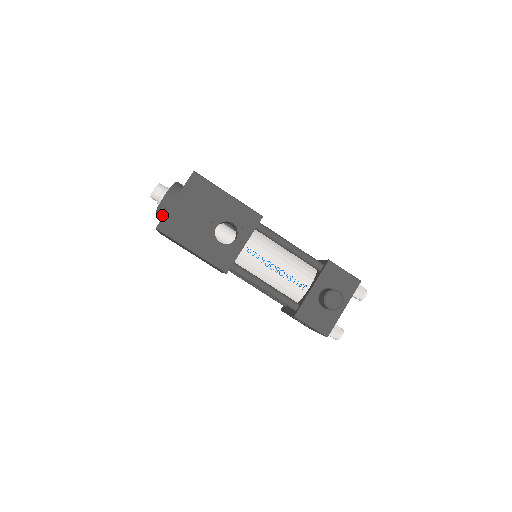
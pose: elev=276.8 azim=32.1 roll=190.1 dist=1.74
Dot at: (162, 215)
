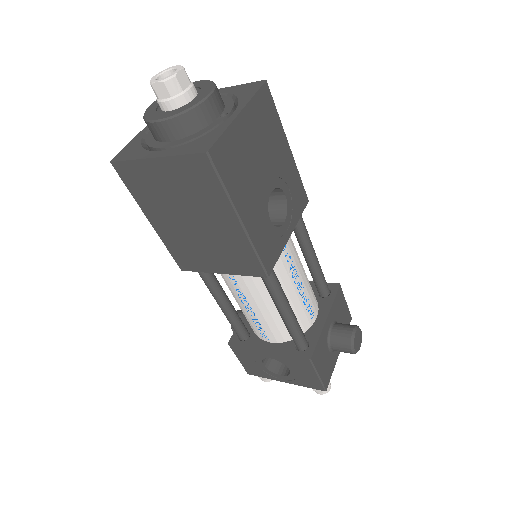
Dot at: (180, 130)
